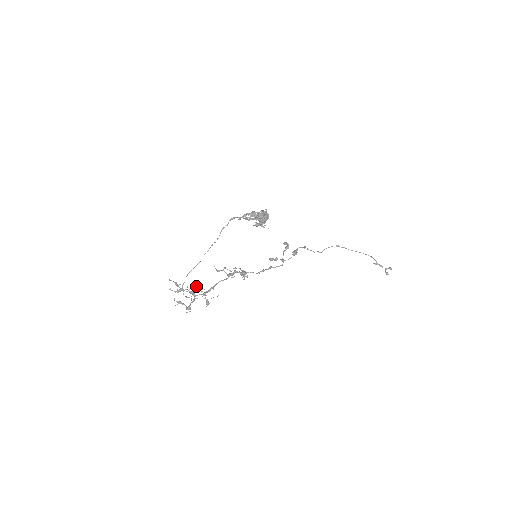
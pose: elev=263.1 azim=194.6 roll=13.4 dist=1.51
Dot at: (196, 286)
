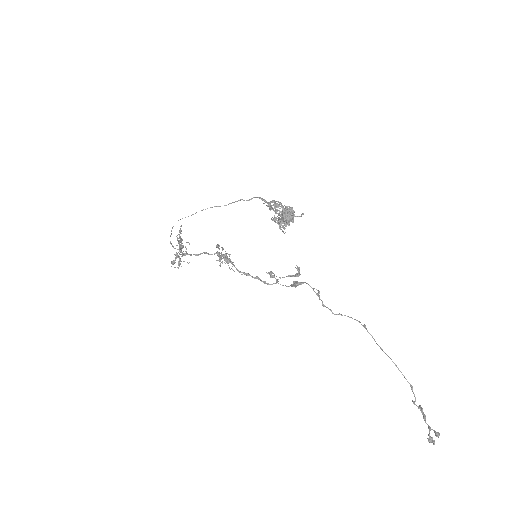
Dot at: (181, 239)
